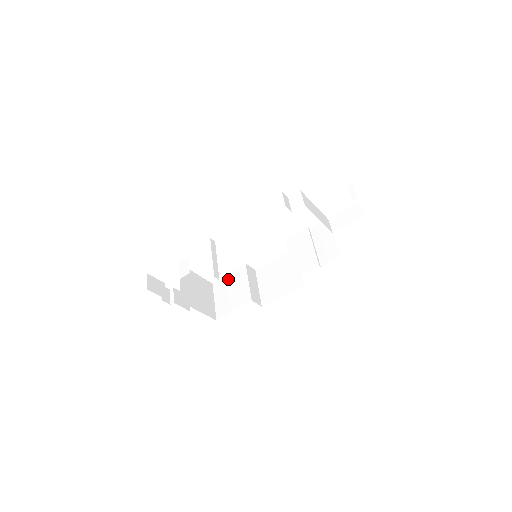
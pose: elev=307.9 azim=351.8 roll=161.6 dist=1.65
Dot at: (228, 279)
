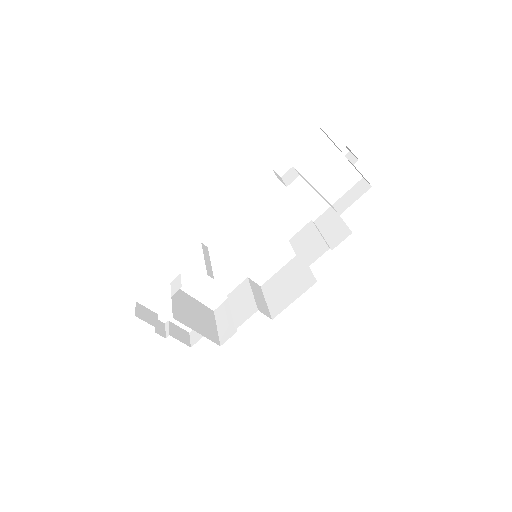
Dot at: (230, 299)
